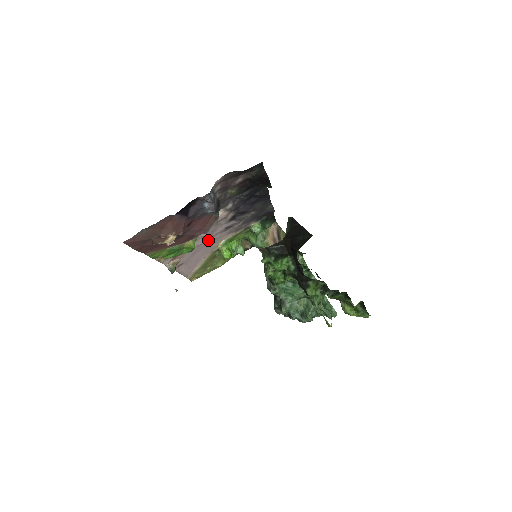
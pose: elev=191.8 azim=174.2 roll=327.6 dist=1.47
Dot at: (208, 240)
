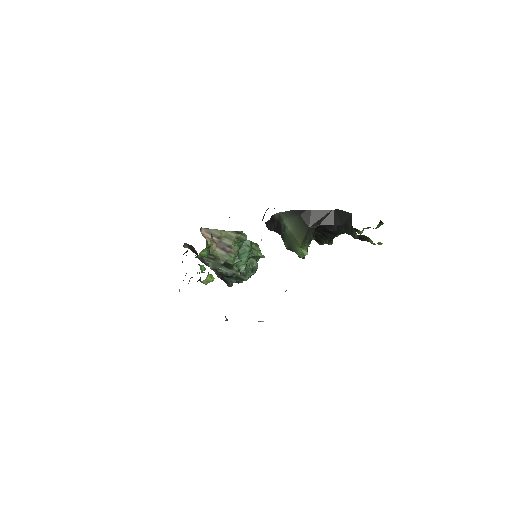
Dot at: occluded
